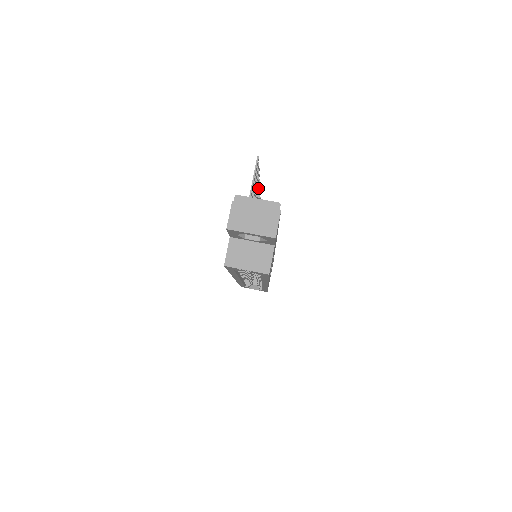
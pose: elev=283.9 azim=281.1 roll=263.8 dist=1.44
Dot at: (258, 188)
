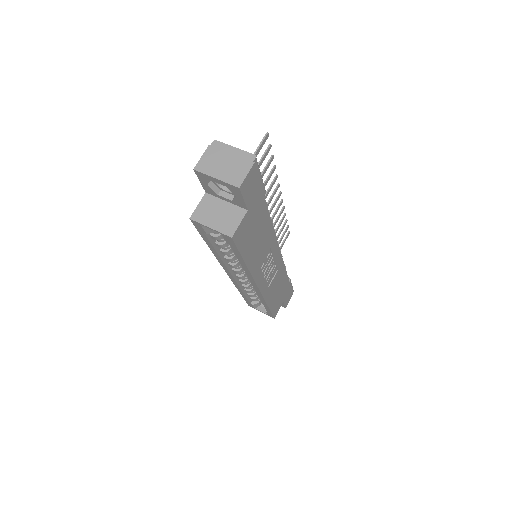
Dot at: (276, 187)
